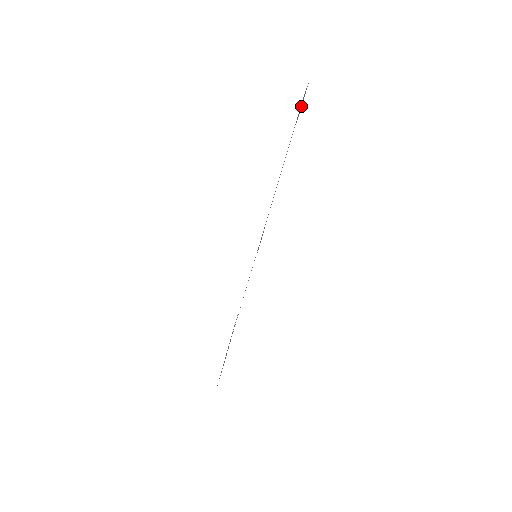
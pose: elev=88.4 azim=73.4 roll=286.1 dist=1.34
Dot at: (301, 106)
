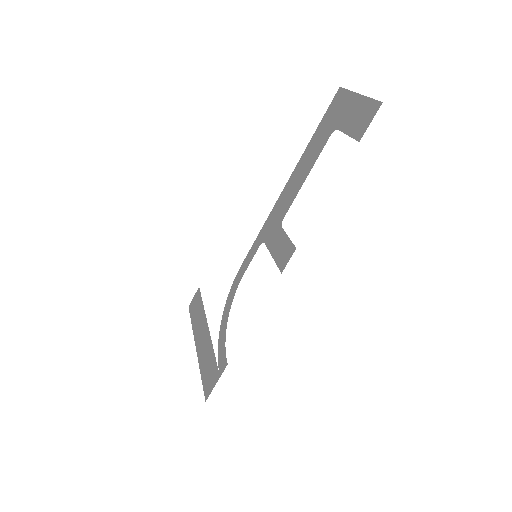
Dot at: (363, 122)
